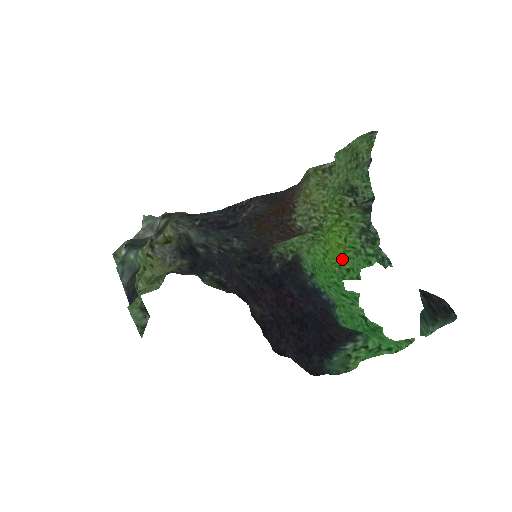
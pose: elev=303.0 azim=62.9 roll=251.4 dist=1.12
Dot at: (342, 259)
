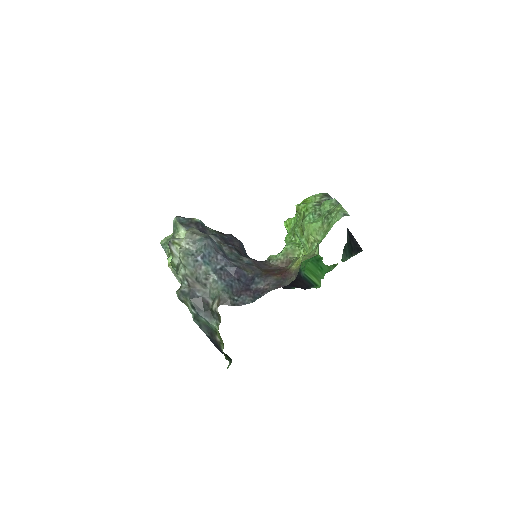
Dot at: occluded
